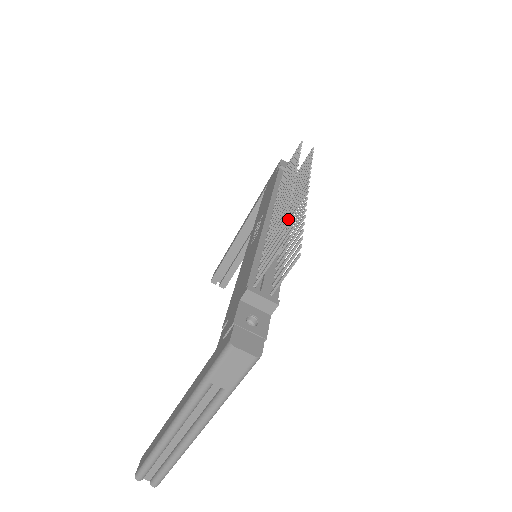
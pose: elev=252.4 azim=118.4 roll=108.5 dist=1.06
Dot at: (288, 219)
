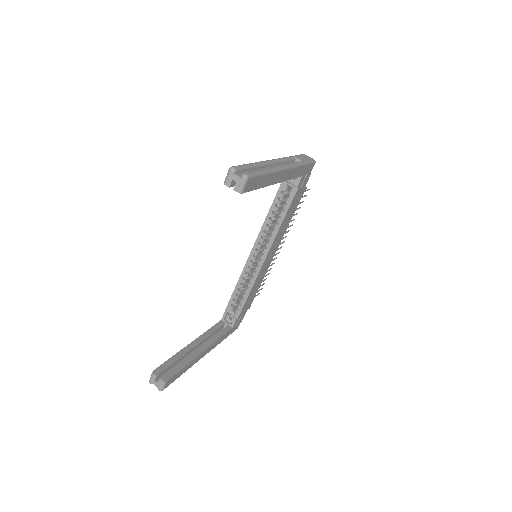
Dot at: occluded
